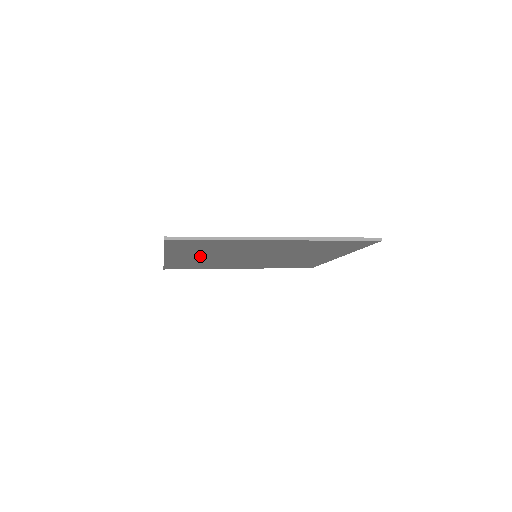
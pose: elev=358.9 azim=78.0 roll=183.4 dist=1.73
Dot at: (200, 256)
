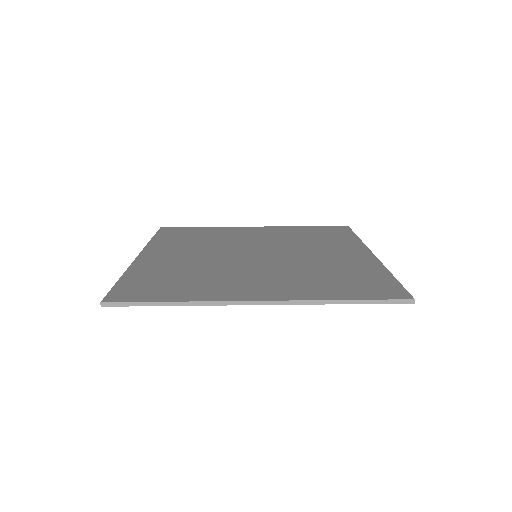
Dot at: occluded
